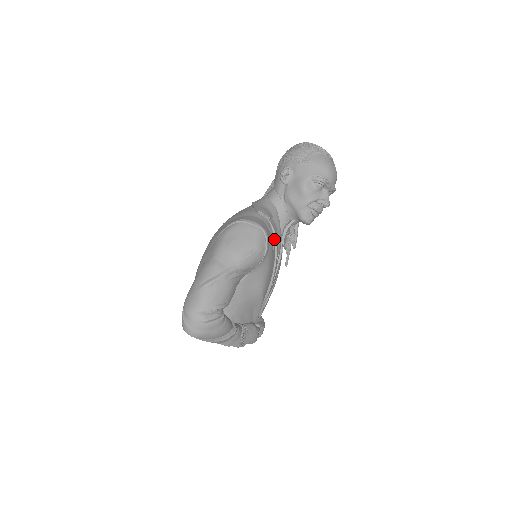
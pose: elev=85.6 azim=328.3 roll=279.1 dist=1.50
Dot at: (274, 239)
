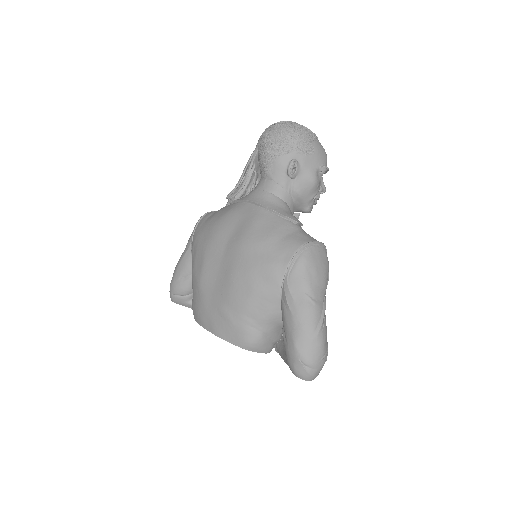
Dot at: occluded
